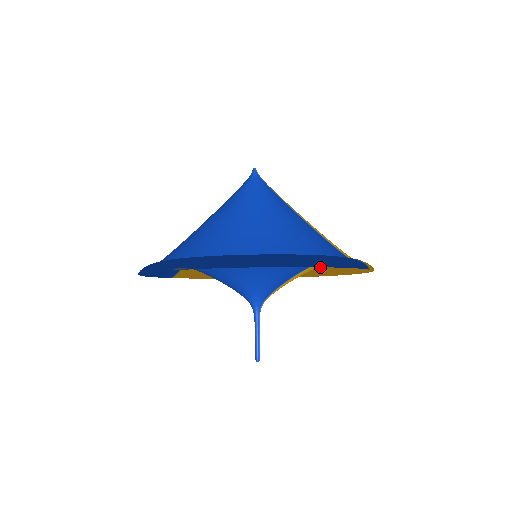
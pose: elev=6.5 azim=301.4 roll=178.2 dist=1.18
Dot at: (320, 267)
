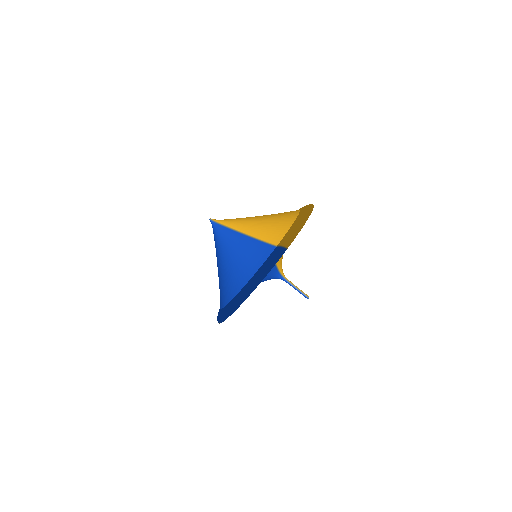
Dot at: occluded
